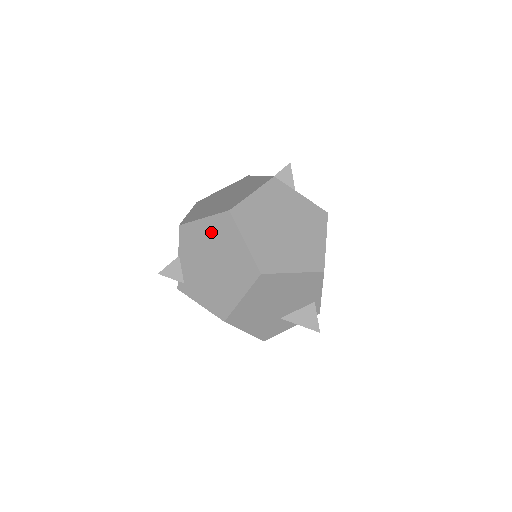
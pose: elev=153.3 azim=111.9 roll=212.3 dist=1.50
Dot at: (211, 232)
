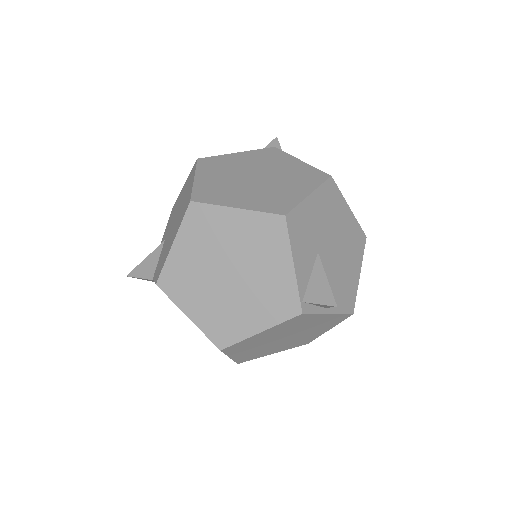
Dot at: occluded
